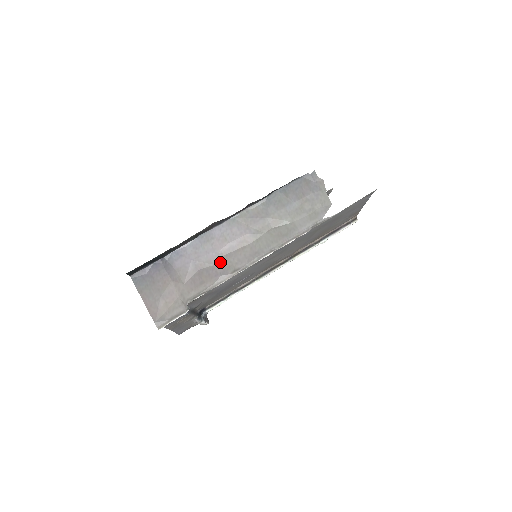
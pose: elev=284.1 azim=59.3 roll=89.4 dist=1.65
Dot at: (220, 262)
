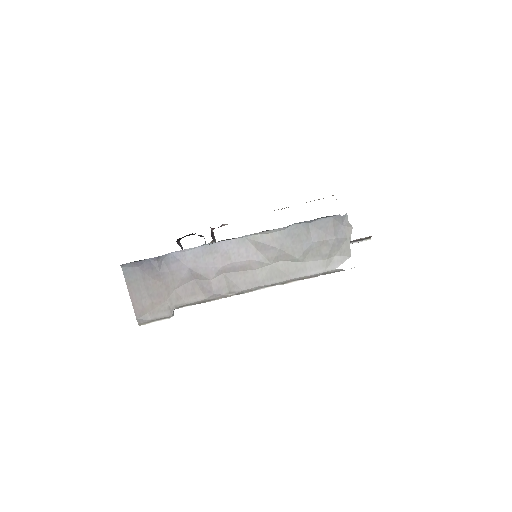
Dot at: (217, 279)
